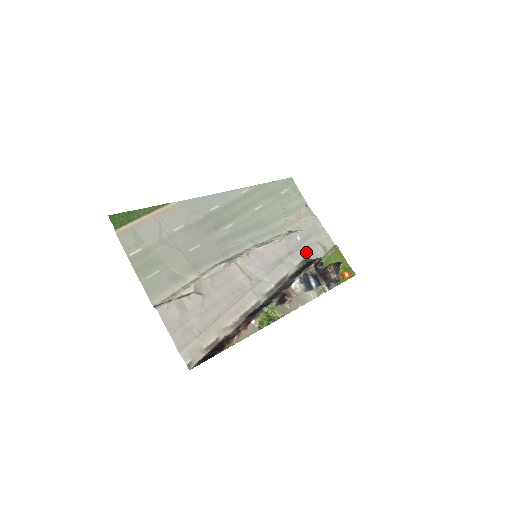
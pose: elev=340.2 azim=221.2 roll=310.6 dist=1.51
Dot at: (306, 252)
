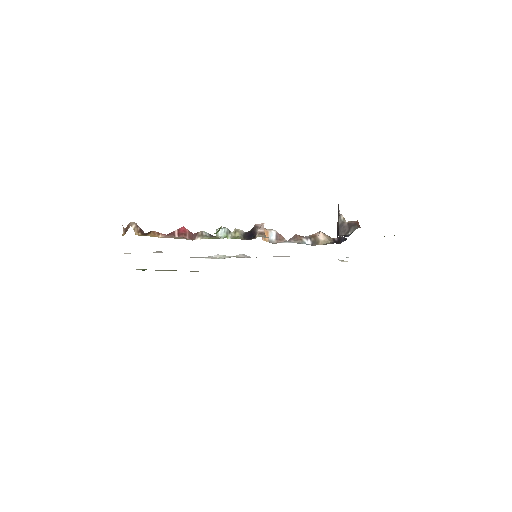
Dot at: occluded
